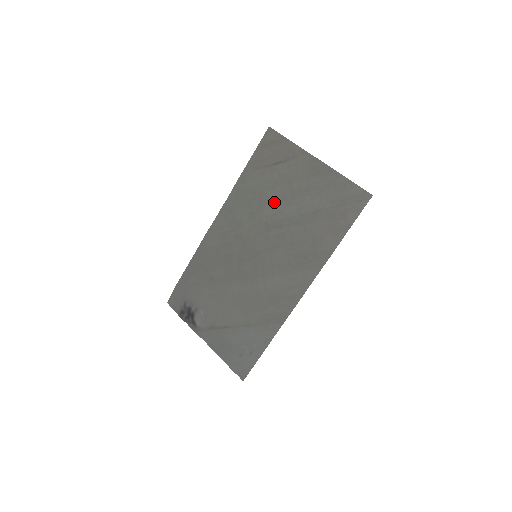
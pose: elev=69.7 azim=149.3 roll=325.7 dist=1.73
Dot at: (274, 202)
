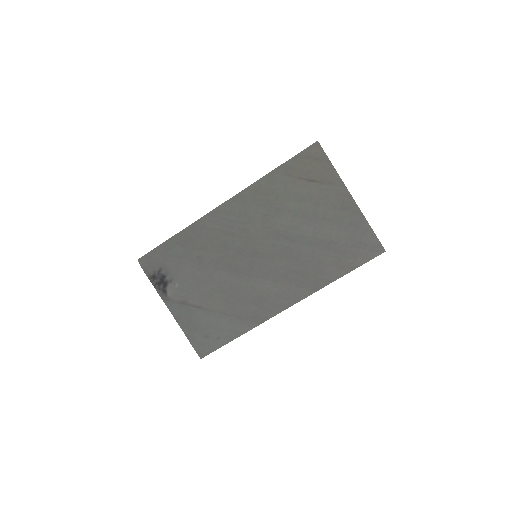
Dot at: (294, 215)
